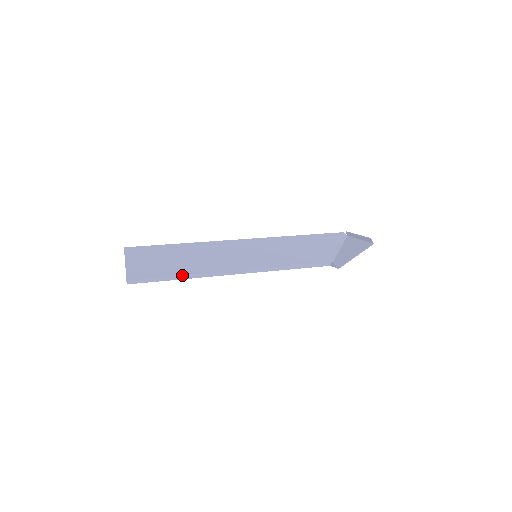
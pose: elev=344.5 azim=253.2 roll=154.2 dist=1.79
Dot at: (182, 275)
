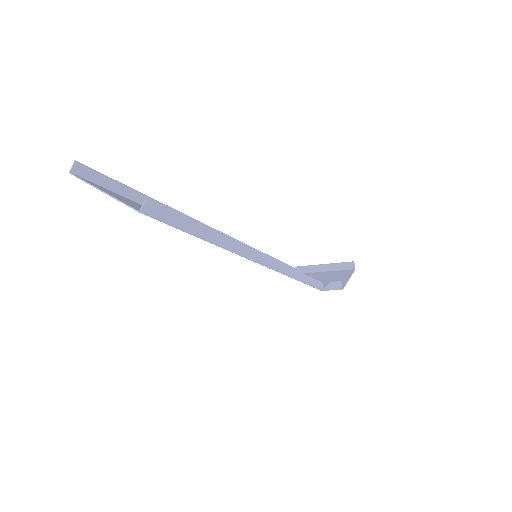
Dot at: (218, 233)
